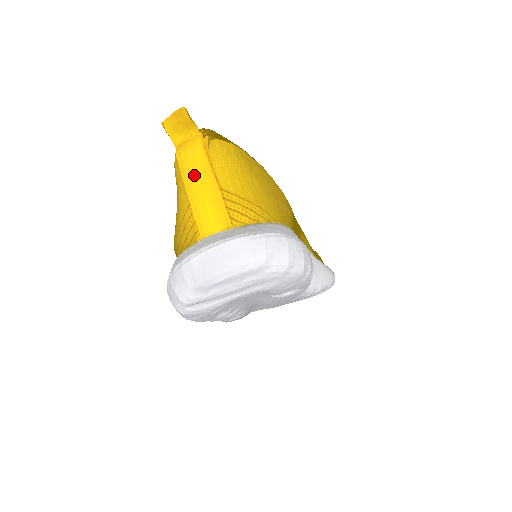
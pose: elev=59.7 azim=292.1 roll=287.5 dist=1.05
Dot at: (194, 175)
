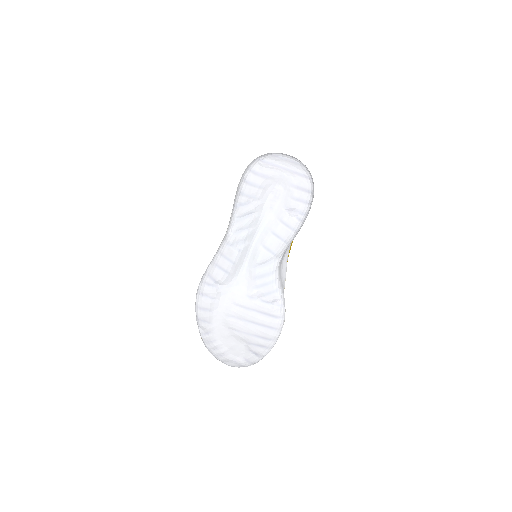
Dot at: occluded
